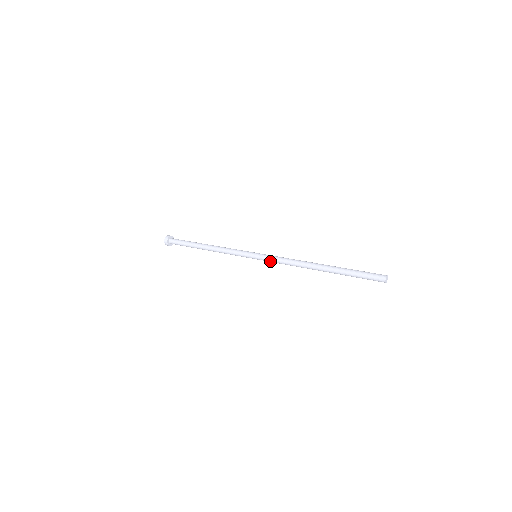
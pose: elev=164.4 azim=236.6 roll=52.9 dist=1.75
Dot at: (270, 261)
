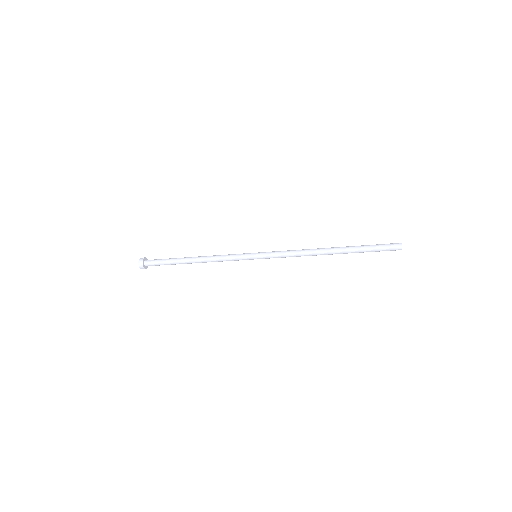
Dot at: (274, 256)
